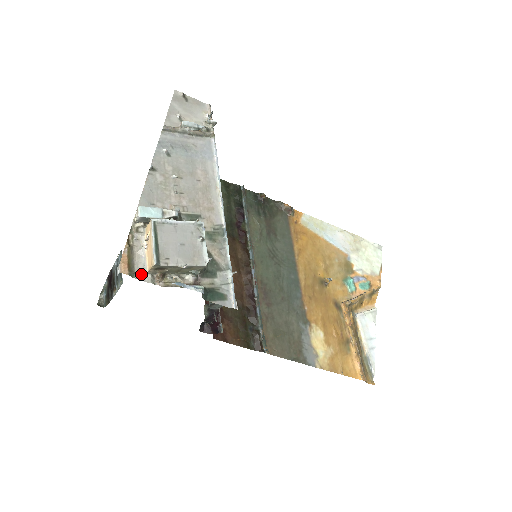
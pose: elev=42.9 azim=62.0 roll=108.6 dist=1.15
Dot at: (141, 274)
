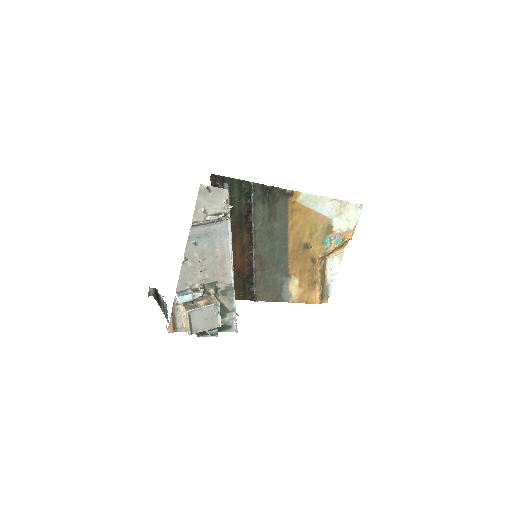
Dot at: (181, 328)
